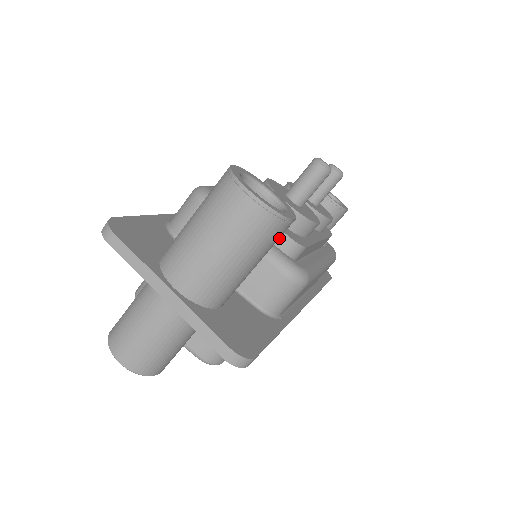
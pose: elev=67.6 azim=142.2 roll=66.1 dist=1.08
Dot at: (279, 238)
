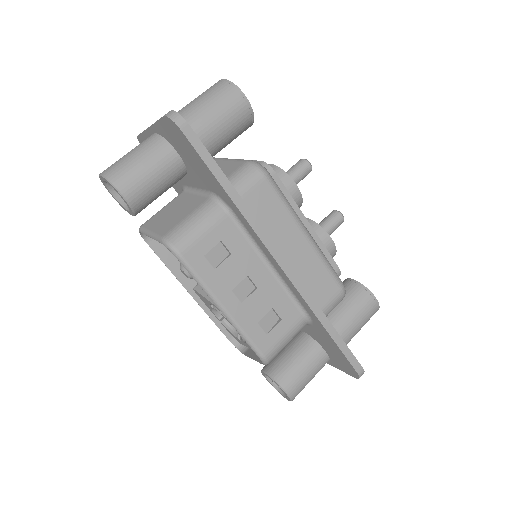
Dot at: occluded
